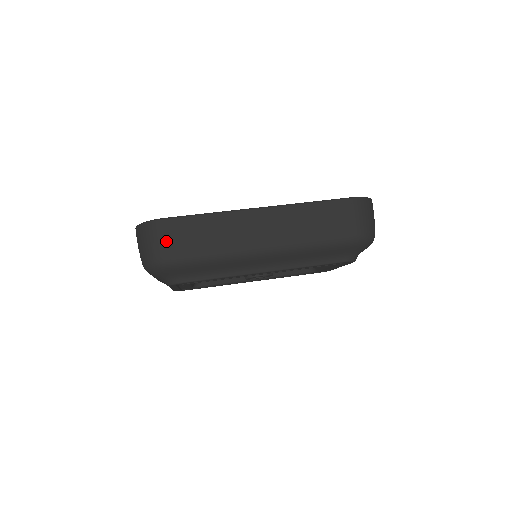
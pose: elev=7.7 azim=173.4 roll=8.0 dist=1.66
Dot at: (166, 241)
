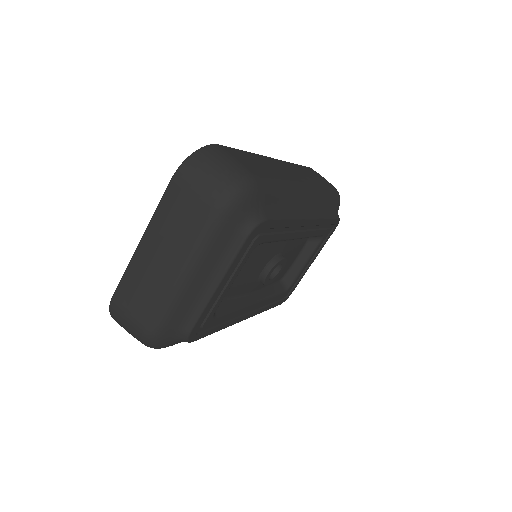
Dot at: (238, 160)
